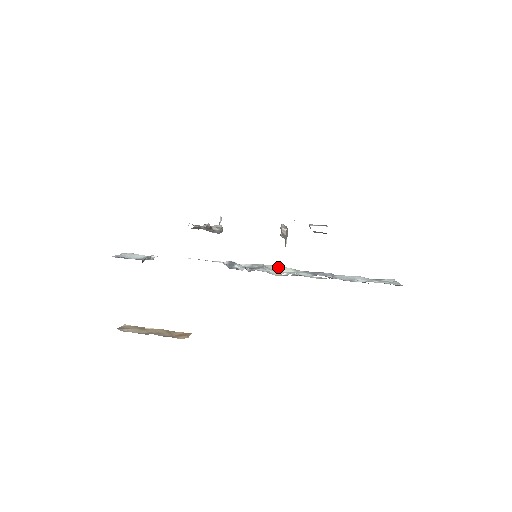
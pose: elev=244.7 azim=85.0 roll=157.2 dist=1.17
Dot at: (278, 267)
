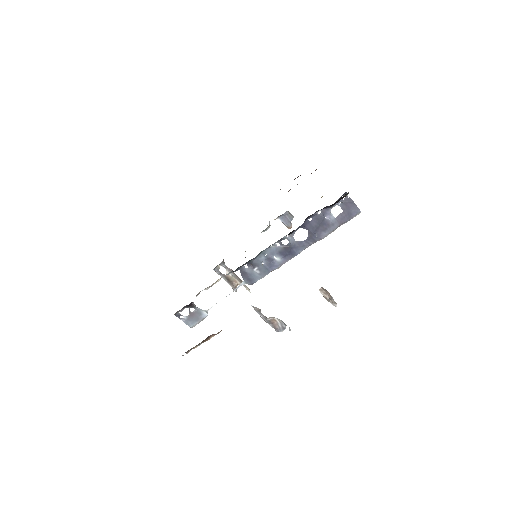
Dot at: (282, 263)
